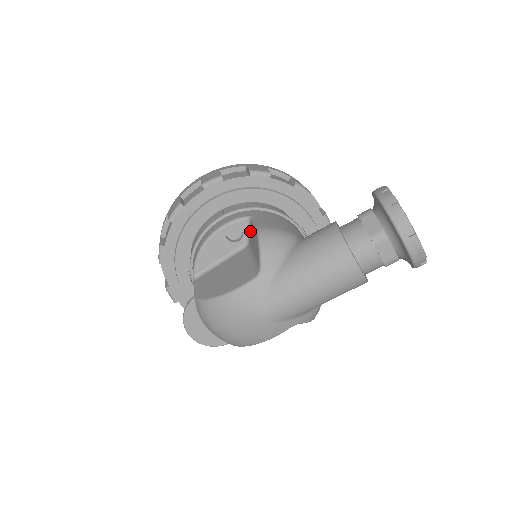
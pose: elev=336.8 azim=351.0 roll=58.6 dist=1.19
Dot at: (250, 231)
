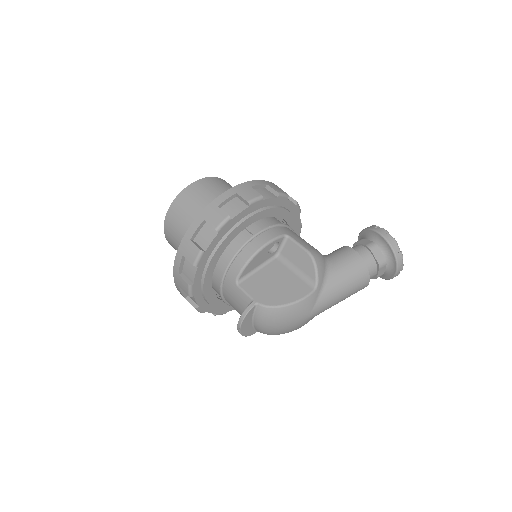
Dot at: (286, 246)
